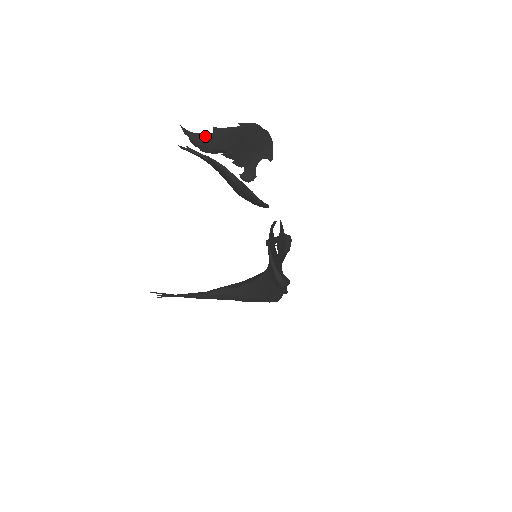
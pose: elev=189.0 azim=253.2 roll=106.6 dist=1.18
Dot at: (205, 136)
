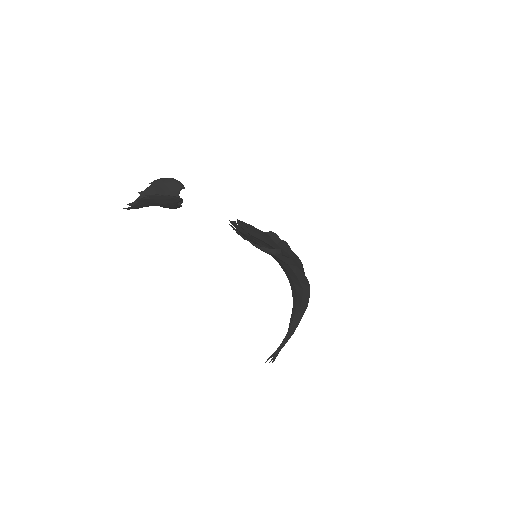
Dot at: occluded
